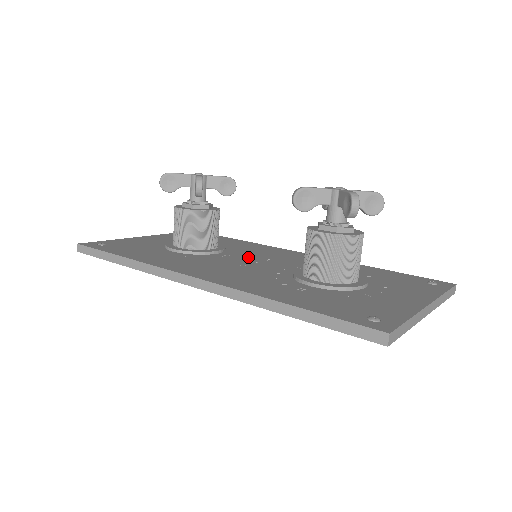
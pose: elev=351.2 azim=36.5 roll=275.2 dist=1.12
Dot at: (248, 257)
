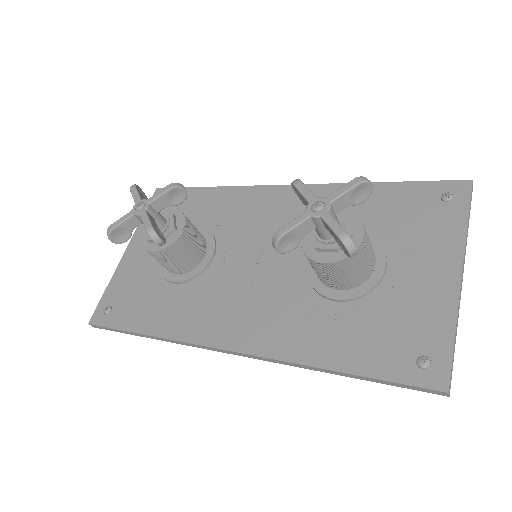
Dot at: (245, 247)
